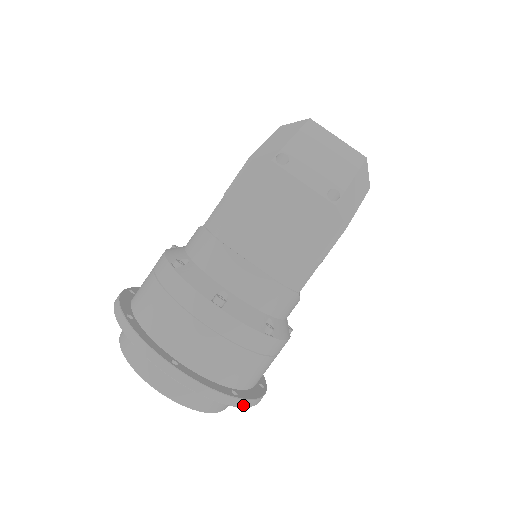
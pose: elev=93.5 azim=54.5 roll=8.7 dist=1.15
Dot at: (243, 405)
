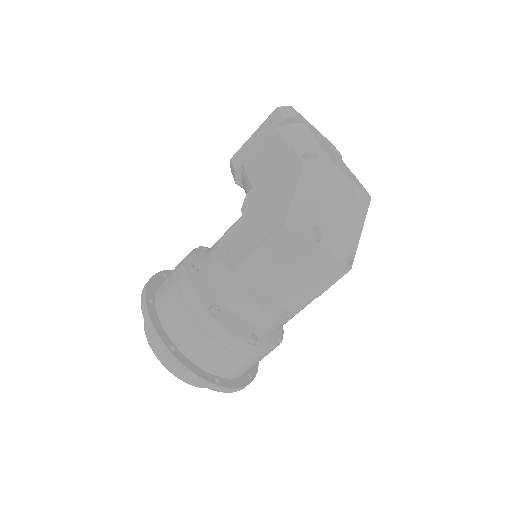
Dot at: occluded
